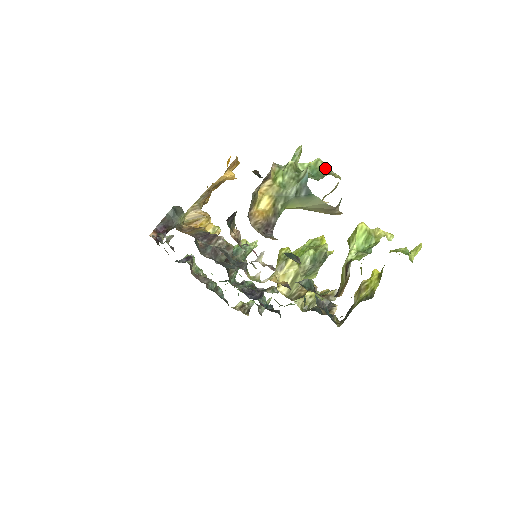
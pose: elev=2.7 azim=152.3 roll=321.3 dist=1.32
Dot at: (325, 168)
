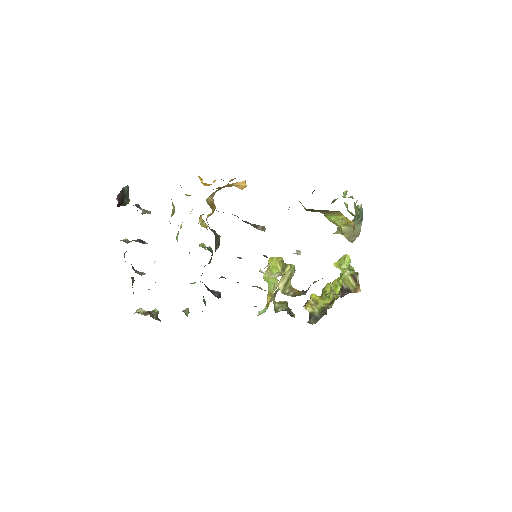
Dot at: occluded
